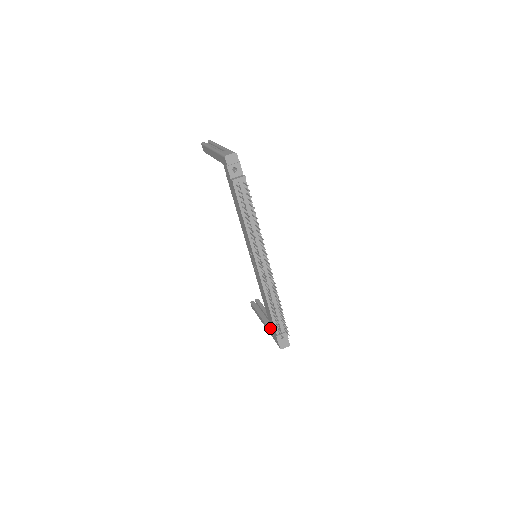
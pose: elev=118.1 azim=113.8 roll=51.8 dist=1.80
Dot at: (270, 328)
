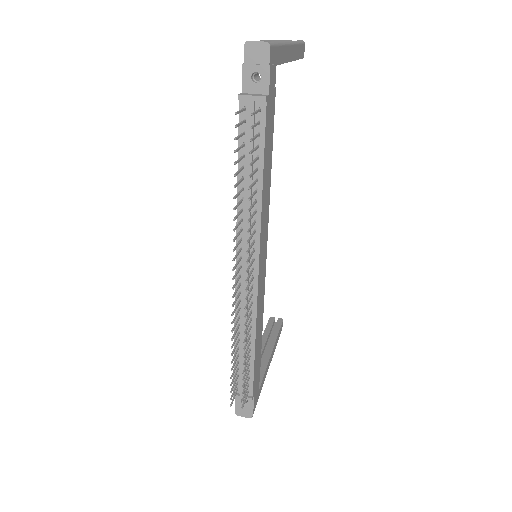
Dot at: occluded
